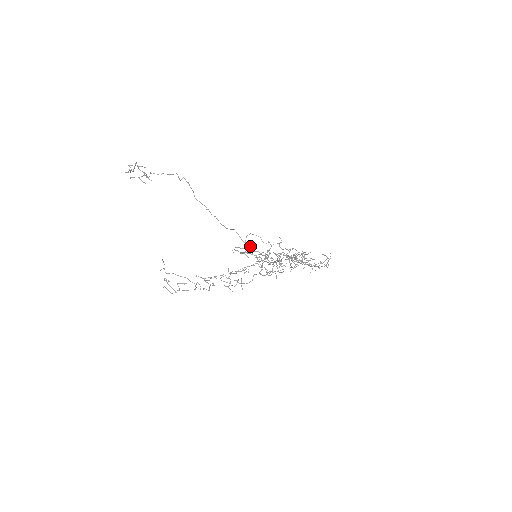
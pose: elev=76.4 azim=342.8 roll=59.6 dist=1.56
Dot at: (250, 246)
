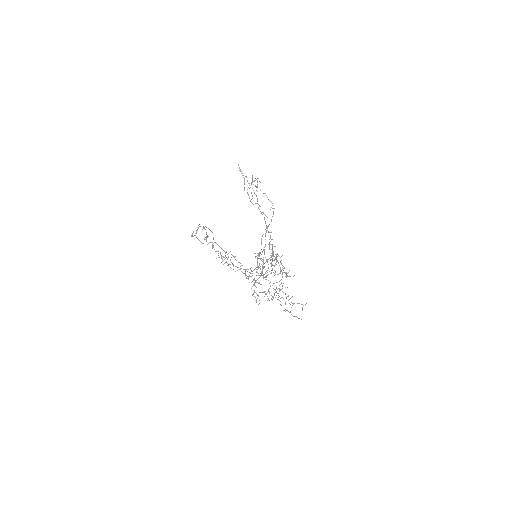
Dot at: occluded
